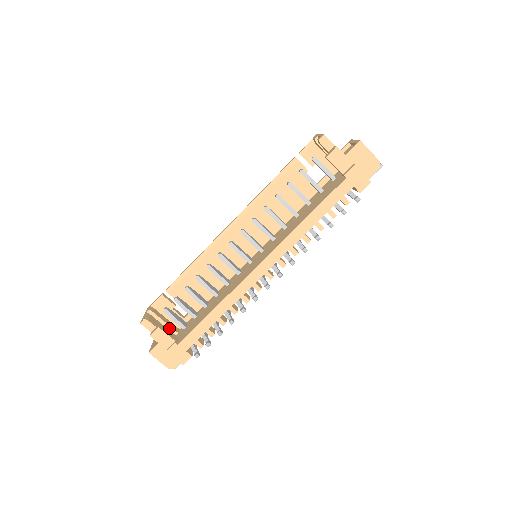
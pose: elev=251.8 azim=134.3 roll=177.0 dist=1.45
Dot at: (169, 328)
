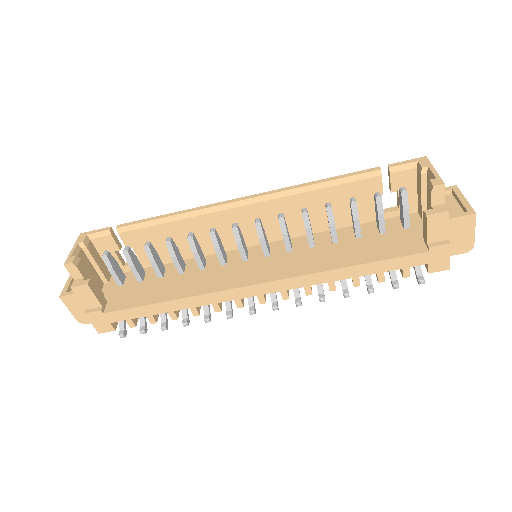
Dot at: (99, 273)
